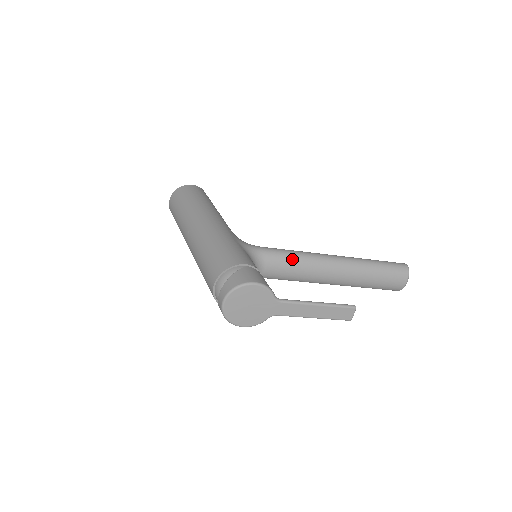
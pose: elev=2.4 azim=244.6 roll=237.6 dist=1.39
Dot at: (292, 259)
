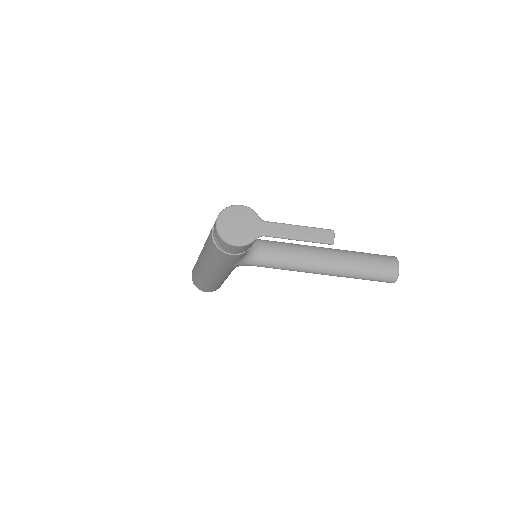
Dot at: (284, 244)
